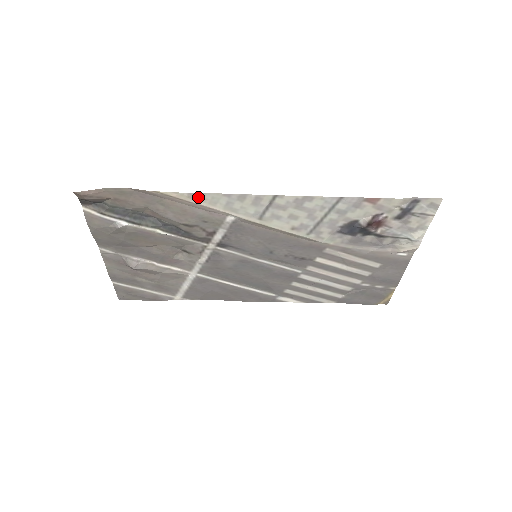
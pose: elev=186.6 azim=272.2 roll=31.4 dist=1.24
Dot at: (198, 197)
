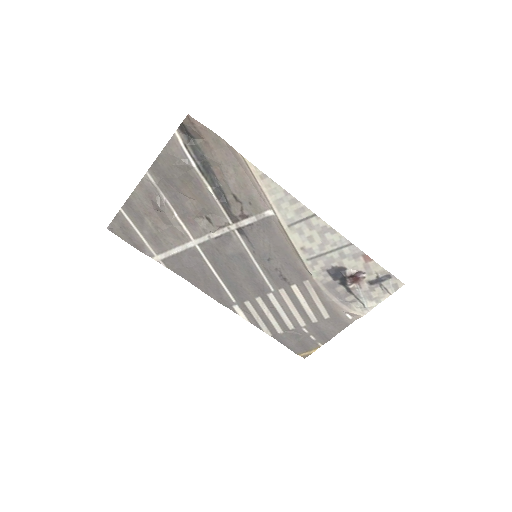
Dot at: (266, 181)
